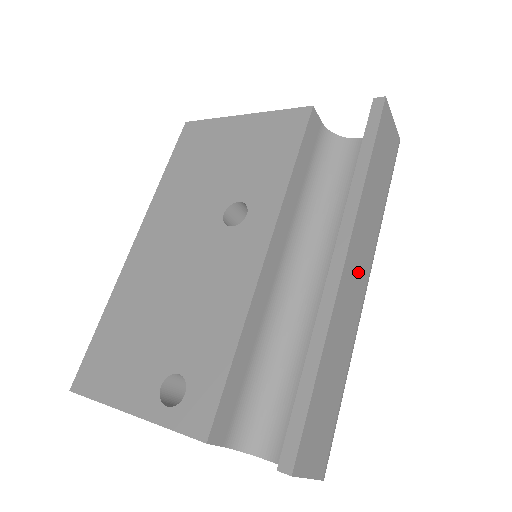
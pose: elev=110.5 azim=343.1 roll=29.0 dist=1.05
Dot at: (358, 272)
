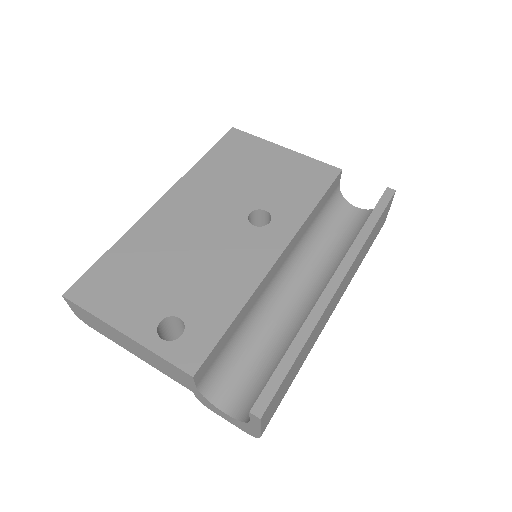
Dot at: (336, 300)
